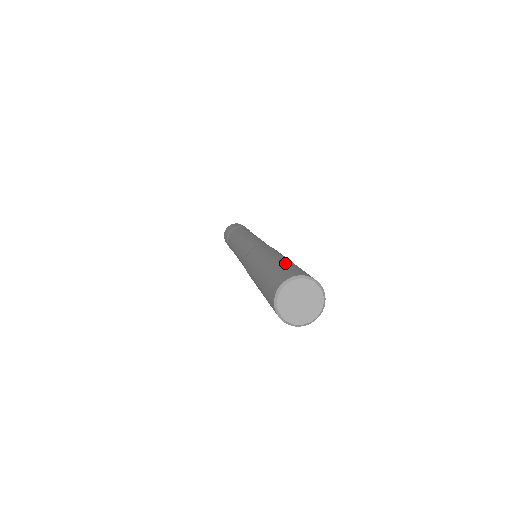
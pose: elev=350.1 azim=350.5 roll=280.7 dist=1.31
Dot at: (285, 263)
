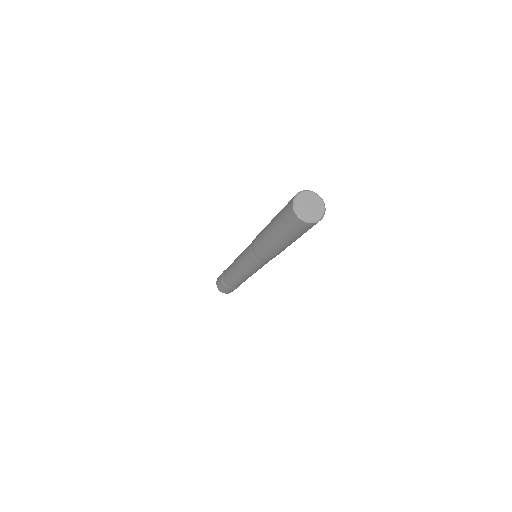
Dot at: occluded
